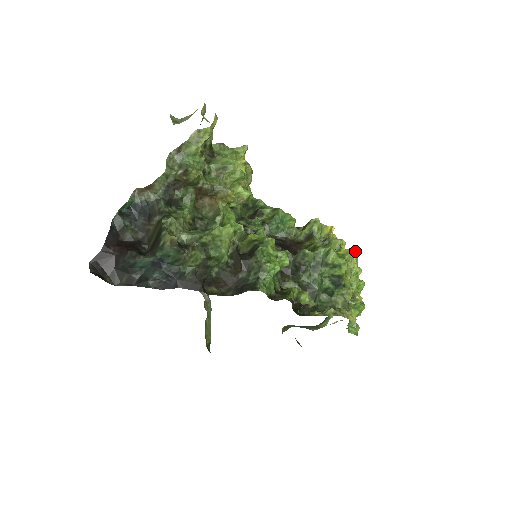
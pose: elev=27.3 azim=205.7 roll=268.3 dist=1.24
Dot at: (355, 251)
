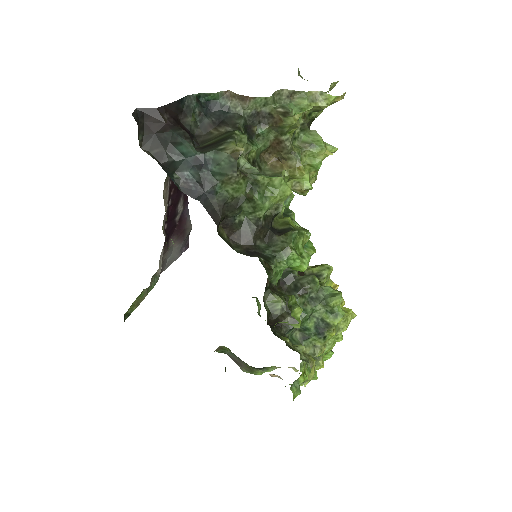
Dot at: (353, 315)
